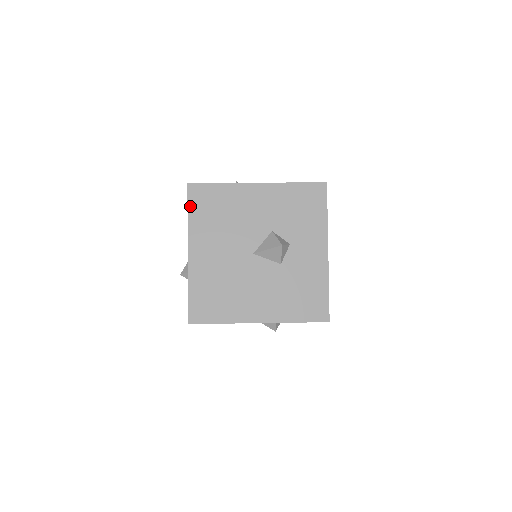
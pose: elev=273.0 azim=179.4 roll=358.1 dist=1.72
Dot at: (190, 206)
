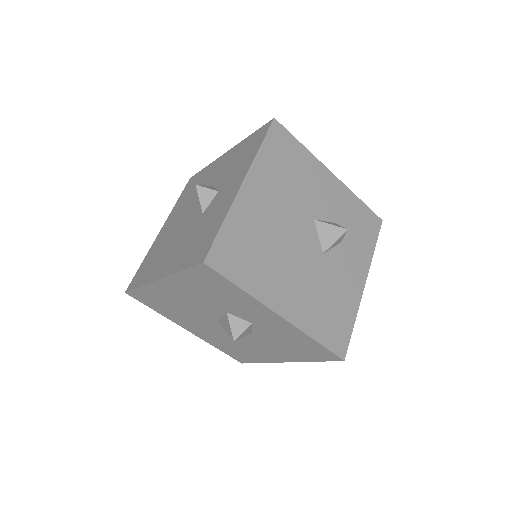
Dot at: (182, 194)
